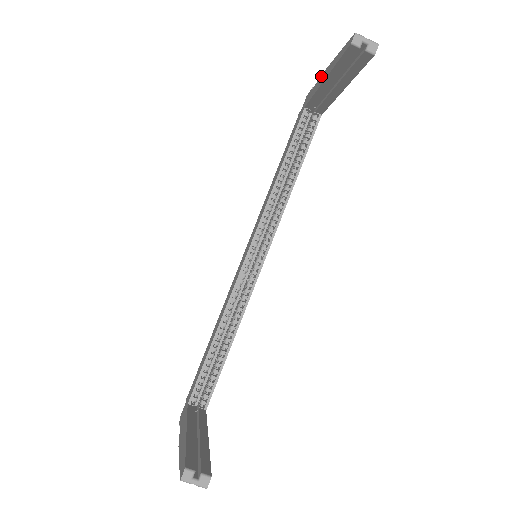
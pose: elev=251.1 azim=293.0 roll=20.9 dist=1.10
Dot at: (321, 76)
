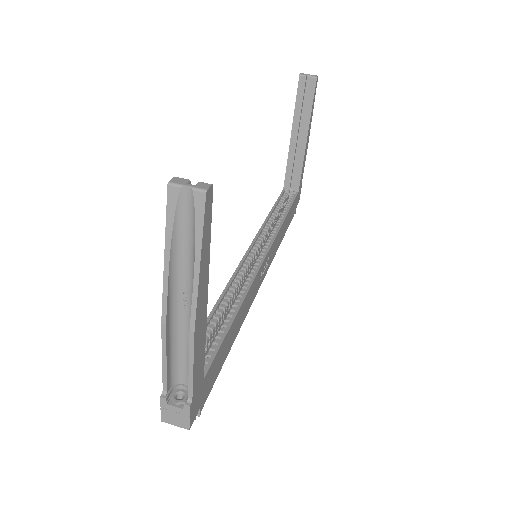
Dot at: occluded
